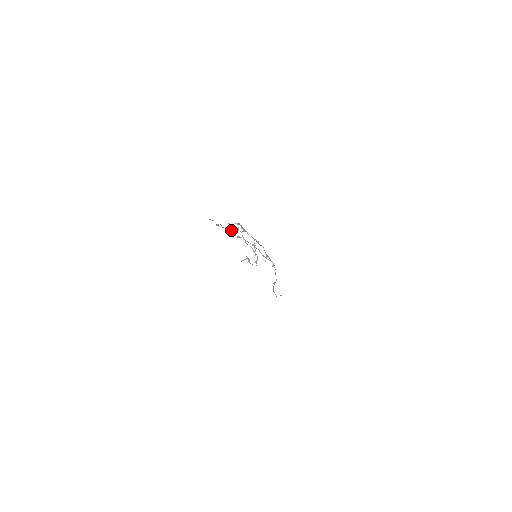
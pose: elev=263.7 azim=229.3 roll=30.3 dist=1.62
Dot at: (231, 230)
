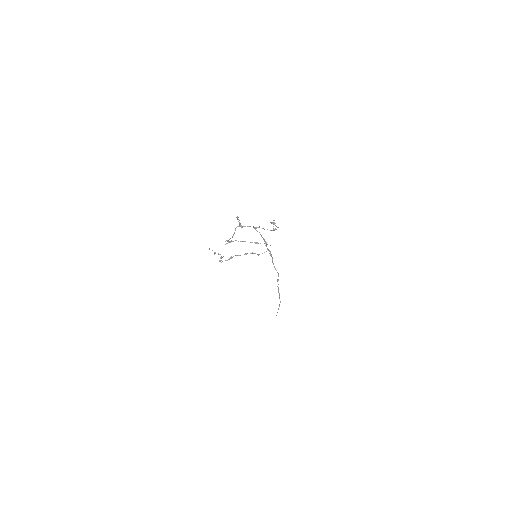
Dot at: occluded
